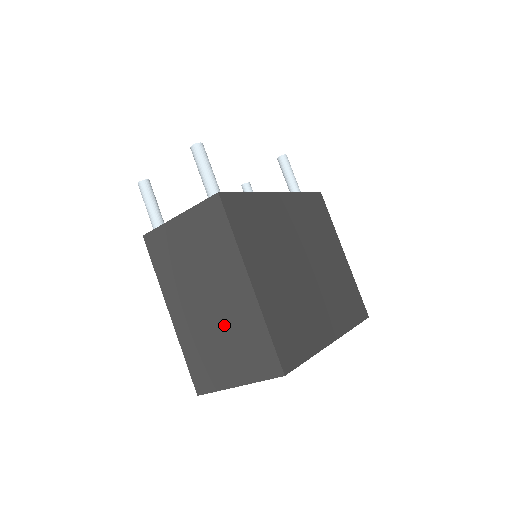
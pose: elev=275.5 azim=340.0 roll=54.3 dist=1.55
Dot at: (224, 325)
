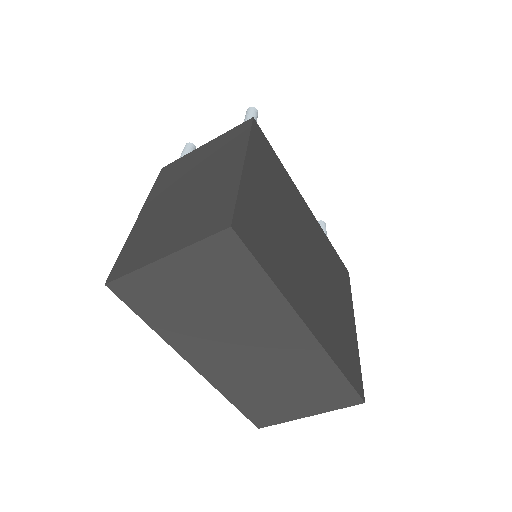
Dot at: (190, 204)
